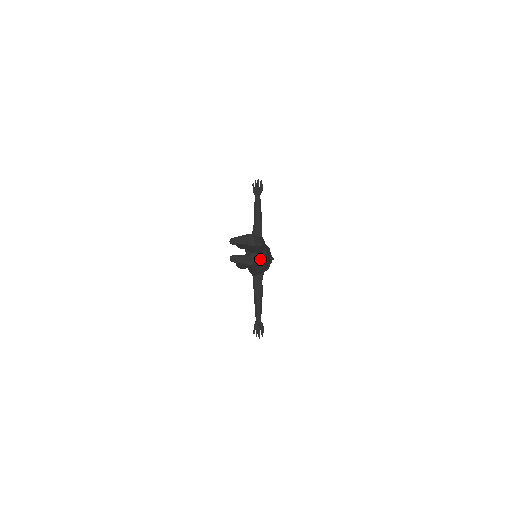
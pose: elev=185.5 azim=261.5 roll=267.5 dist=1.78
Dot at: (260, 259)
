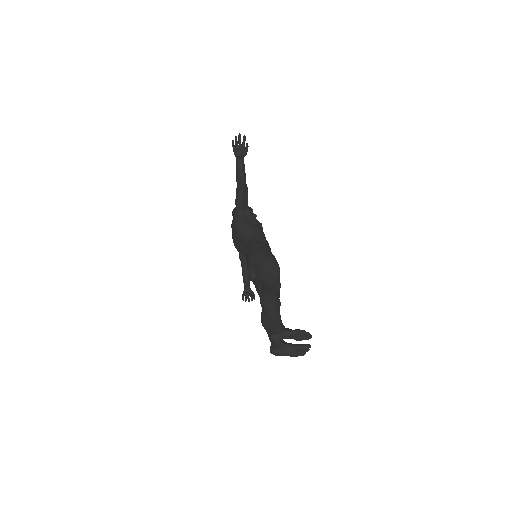
Dot at: occluded
